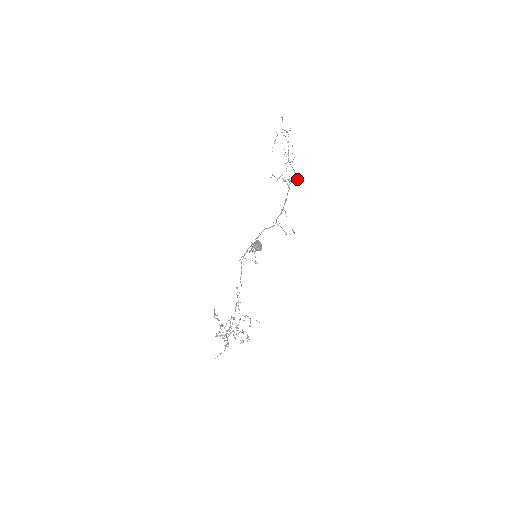
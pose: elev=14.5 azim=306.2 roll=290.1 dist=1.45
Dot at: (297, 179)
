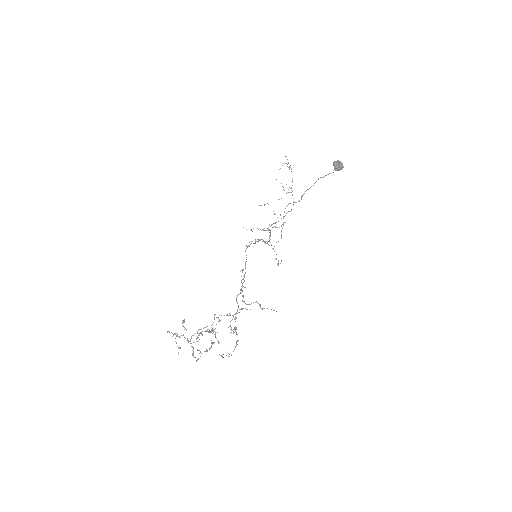
Dot at: occluded
